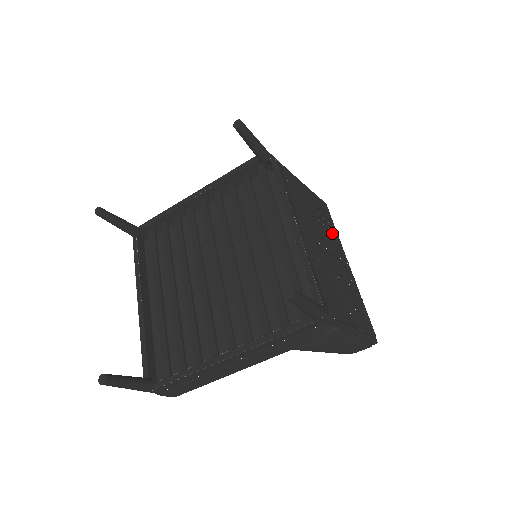
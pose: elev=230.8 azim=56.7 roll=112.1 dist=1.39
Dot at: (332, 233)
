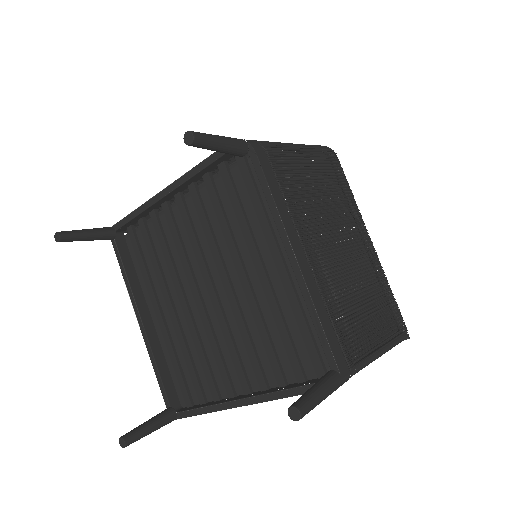
Dot at: (346, 206)
